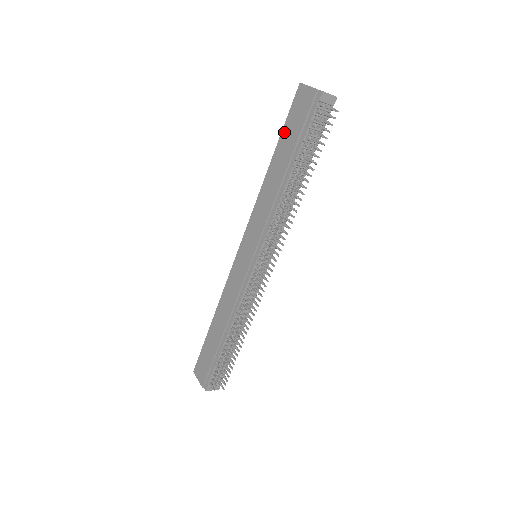
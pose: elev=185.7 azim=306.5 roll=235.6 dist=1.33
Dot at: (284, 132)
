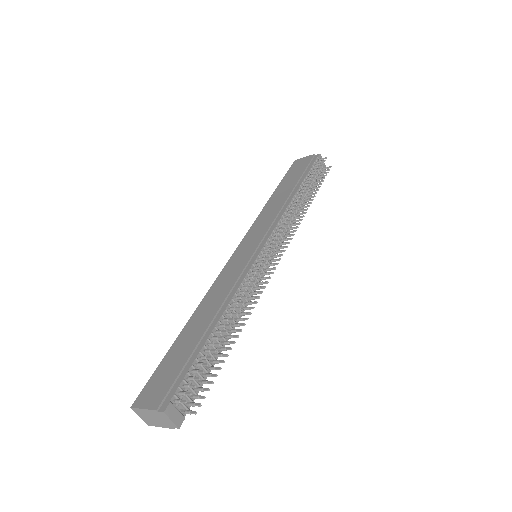
Dot at: (285, 179)
